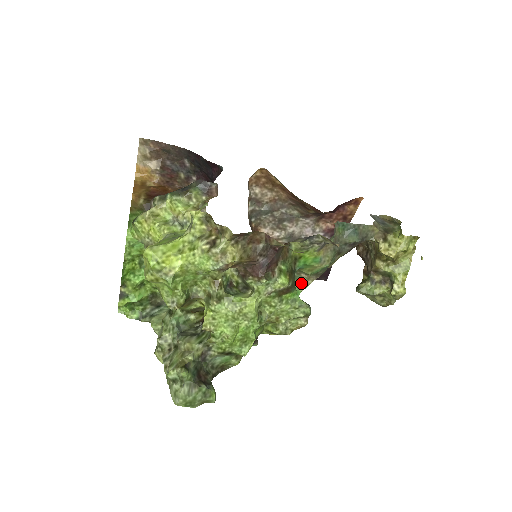
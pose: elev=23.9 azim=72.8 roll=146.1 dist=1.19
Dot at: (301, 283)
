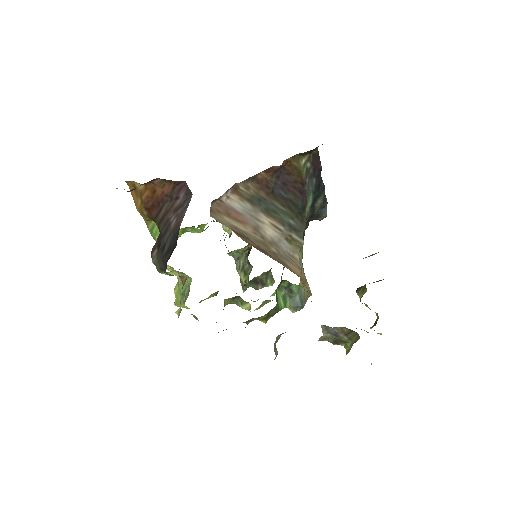
Dot at: occluded
